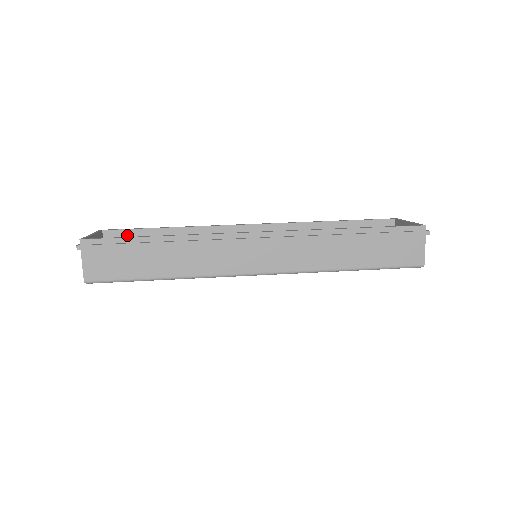
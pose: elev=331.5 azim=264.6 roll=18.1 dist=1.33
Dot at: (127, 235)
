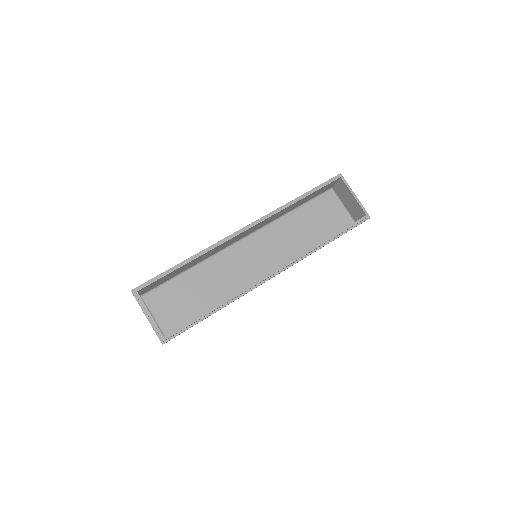
Dot at: (156, 282)
